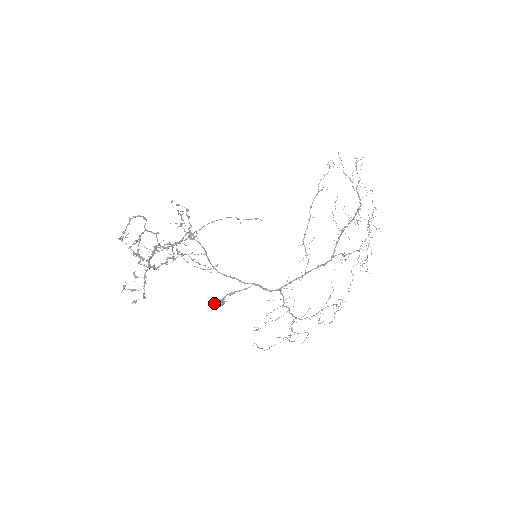
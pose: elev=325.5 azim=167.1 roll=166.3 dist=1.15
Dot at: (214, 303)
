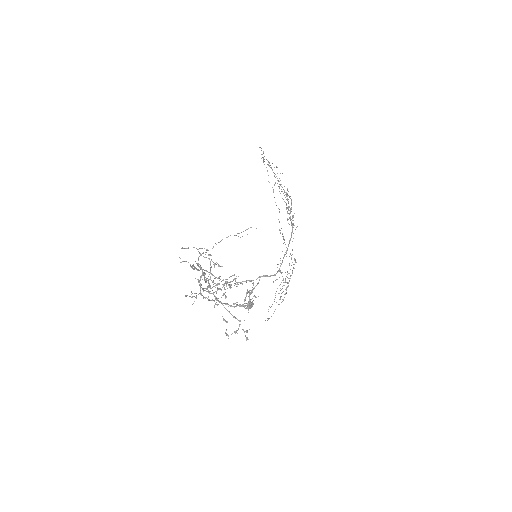
Dot at: occluded
